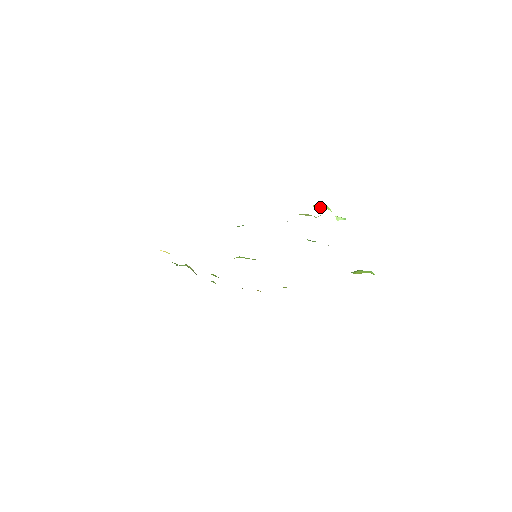
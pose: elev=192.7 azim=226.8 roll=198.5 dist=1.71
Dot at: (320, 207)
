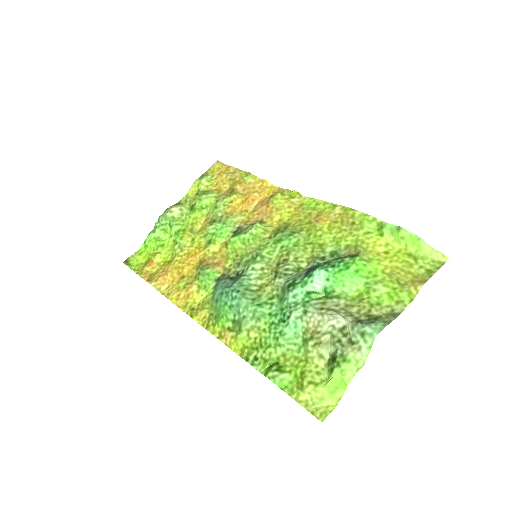
Dot at: (336, 387)
